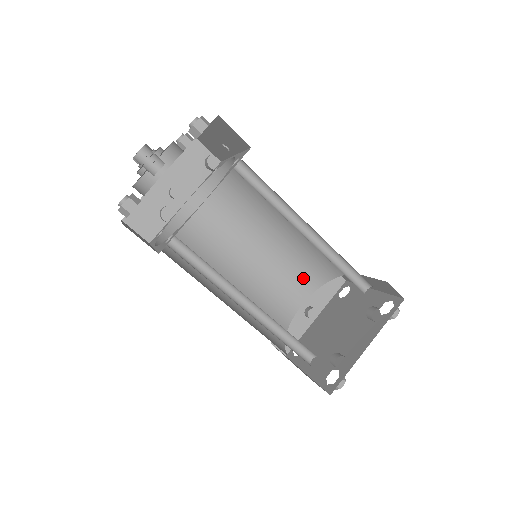
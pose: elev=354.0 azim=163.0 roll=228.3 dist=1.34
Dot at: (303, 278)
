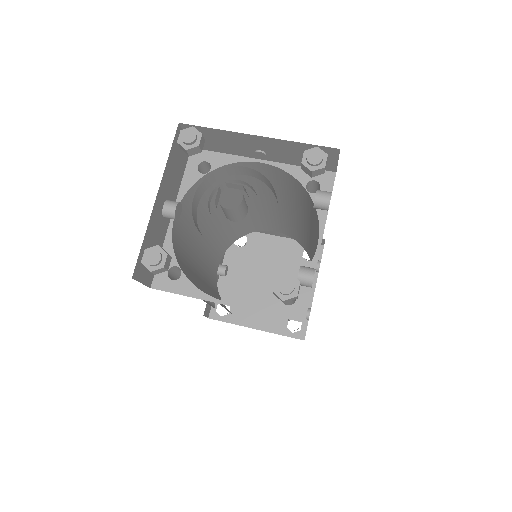
Dot at: (224, 244)
